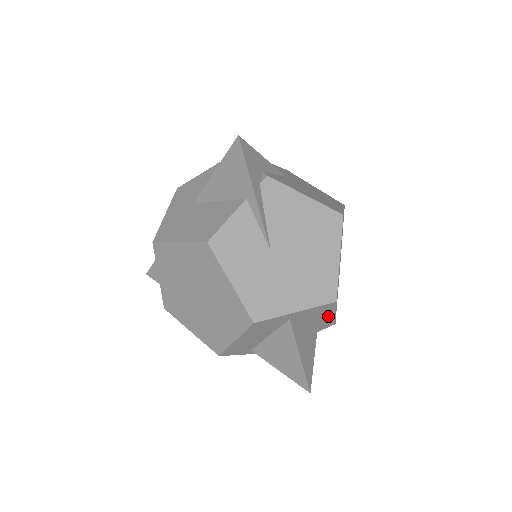
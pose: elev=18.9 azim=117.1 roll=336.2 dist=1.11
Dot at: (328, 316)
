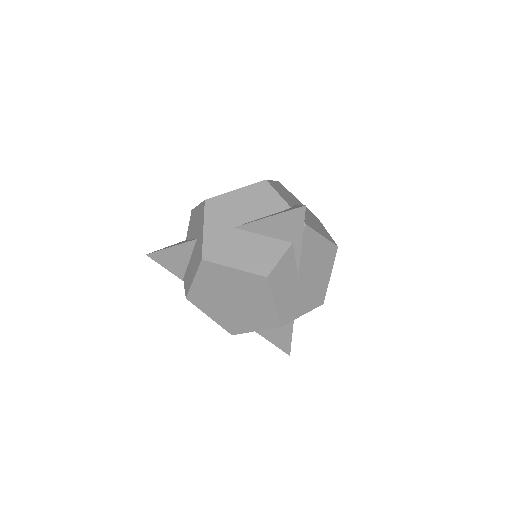
Dot at: occluded
